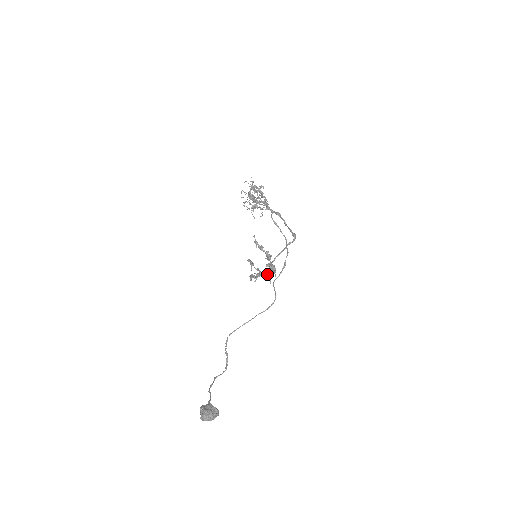
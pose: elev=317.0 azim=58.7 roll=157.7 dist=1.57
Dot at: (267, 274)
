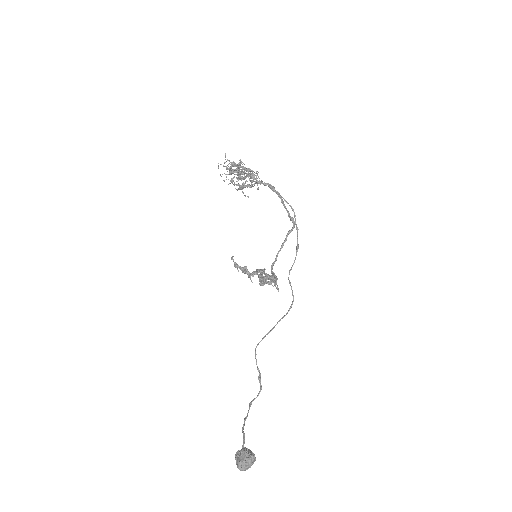
Dot at: occluded
